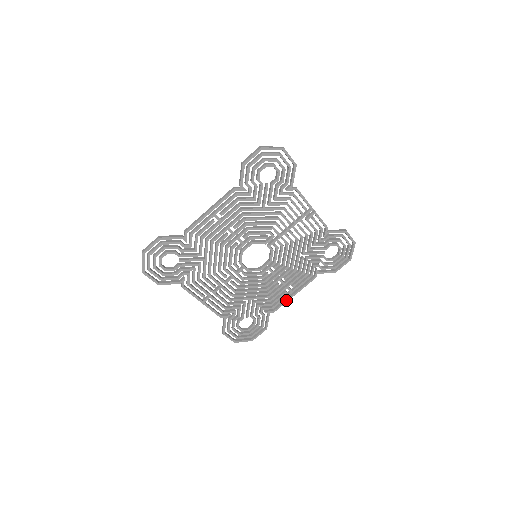
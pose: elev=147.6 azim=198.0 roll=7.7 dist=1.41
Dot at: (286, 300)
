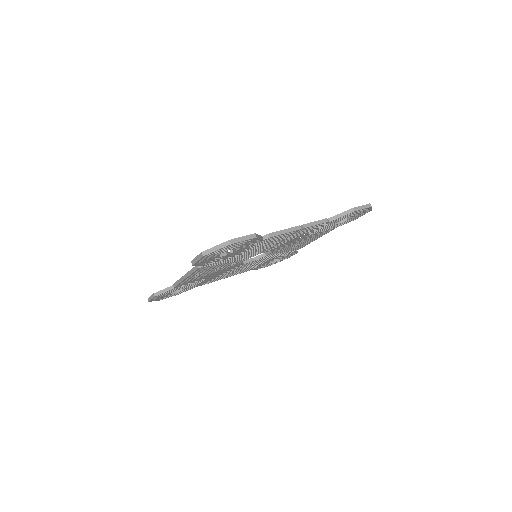
Dot at: (307, 244)
